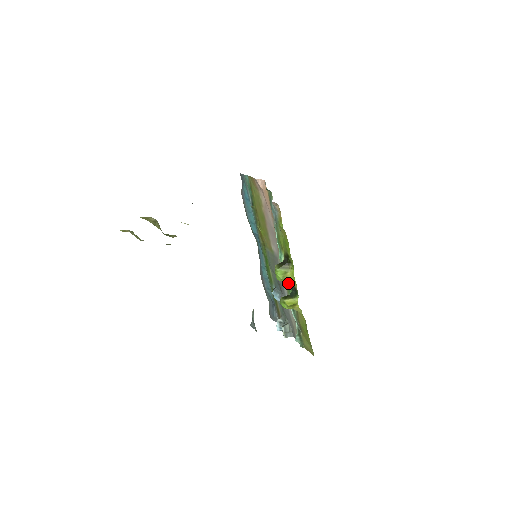
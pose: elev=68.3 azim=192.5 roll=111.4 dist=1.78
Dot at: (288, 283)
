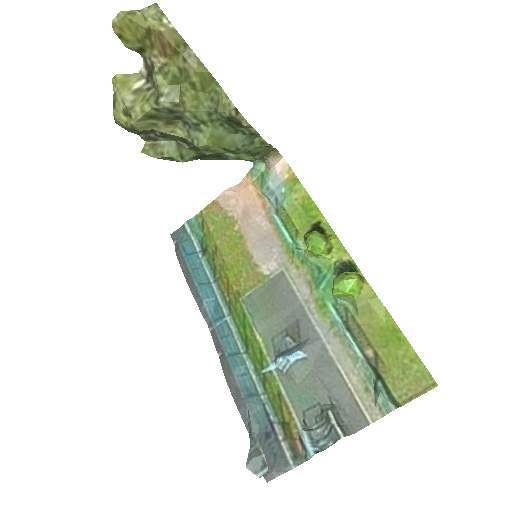
Dot at: (323, 280)
